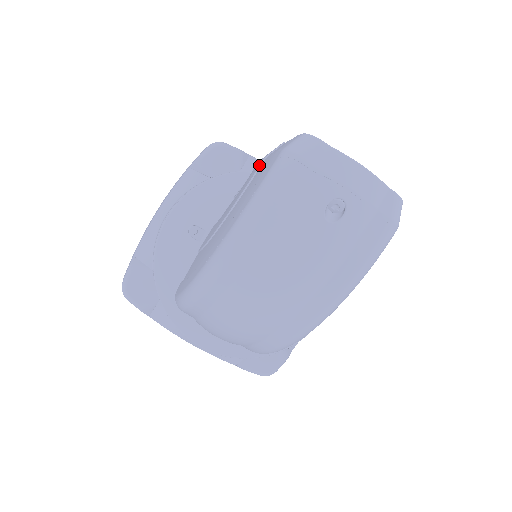
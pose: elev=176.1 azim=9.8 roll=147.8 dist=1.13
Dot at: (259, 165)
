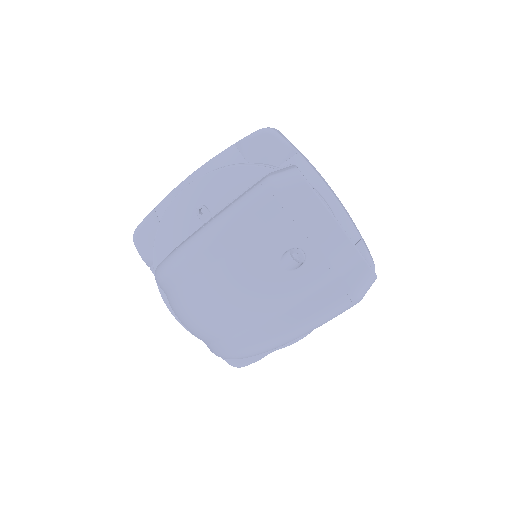
Dot at: (260, 178)
